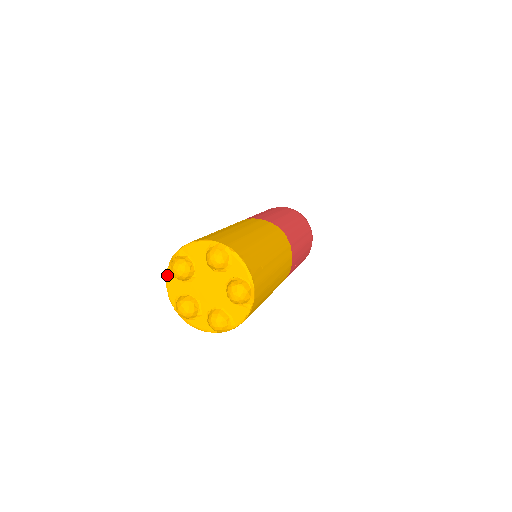
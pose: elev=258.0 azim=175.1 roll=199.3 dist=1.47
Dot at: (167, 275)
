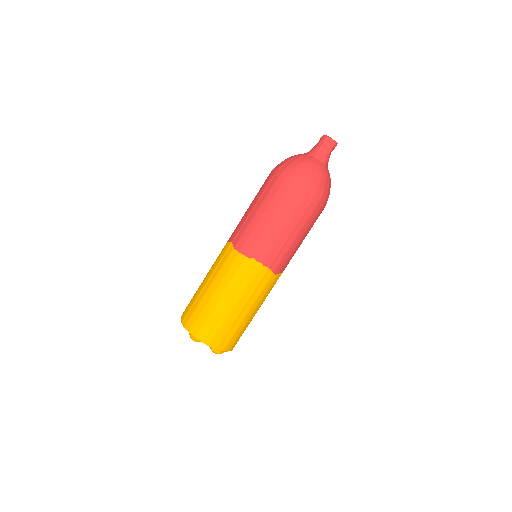
Dot at: occluded
